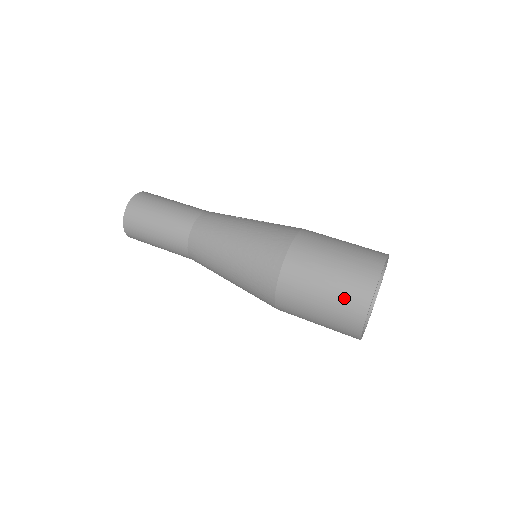
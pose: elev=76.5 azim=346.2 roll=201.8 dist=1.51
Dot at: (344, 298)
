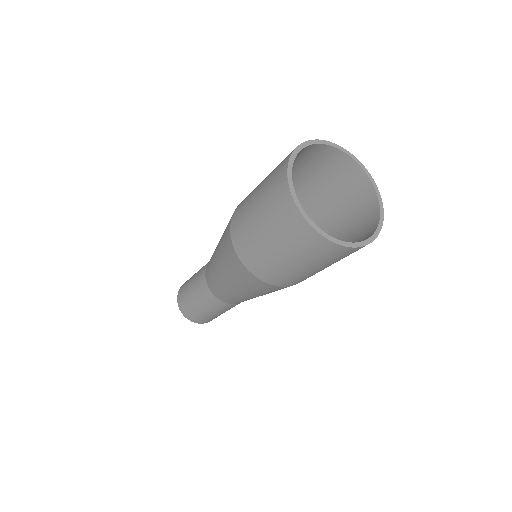
Dot at: (274, 214)
